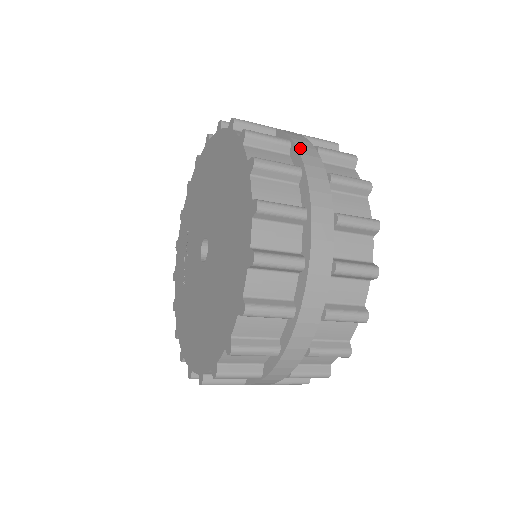
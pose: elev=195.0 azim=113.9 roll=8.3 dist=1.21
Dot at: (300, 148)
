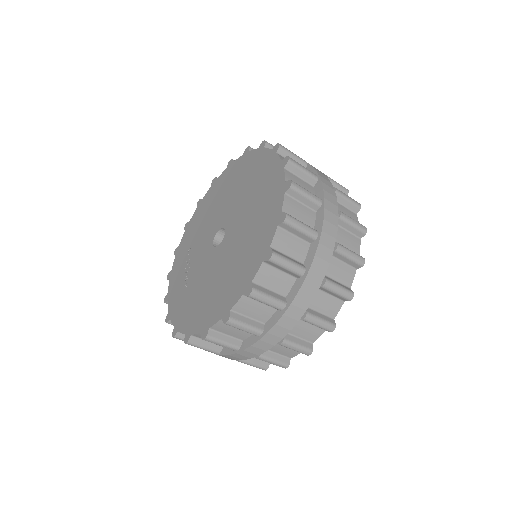
Dot at: occluded
